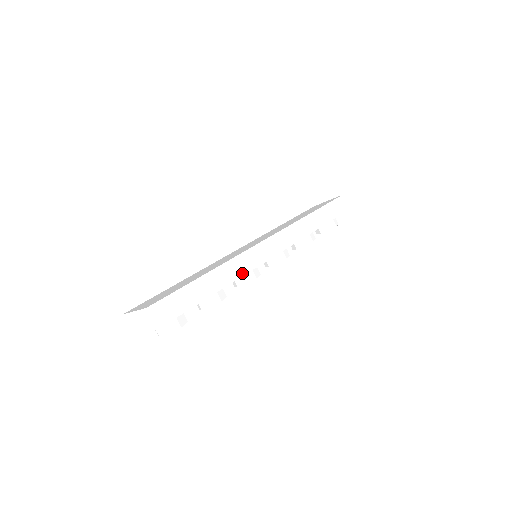
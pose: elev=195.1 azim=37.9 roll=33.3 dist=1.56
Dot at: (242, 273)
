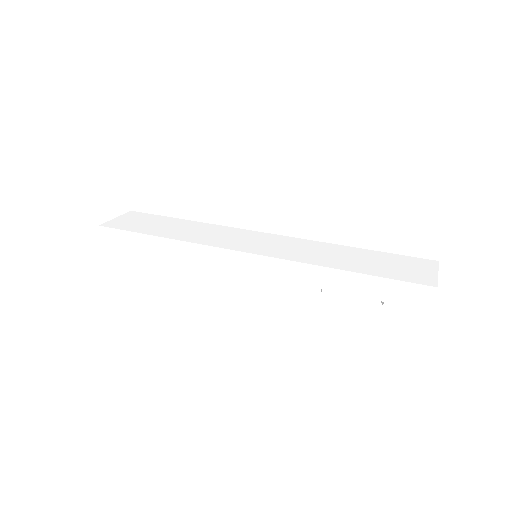
Dot at: (197, 261)
